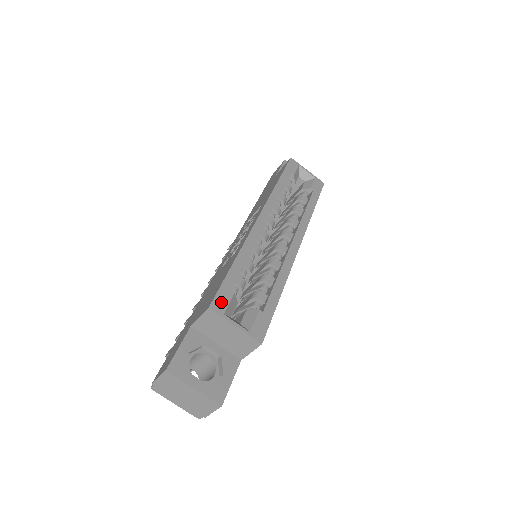
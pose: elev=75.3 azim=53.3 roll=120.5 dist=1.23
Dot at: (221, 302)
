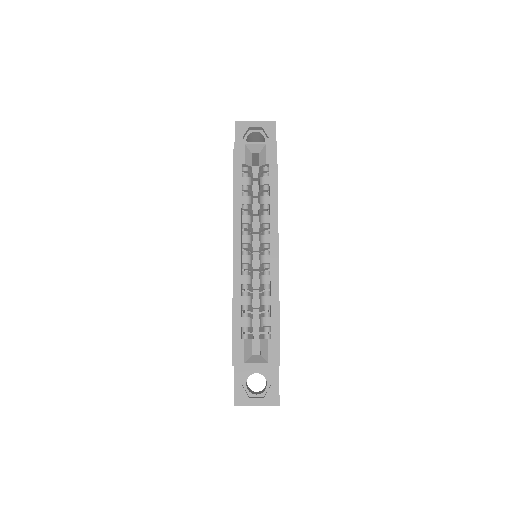
Dot at: (238, 355)
